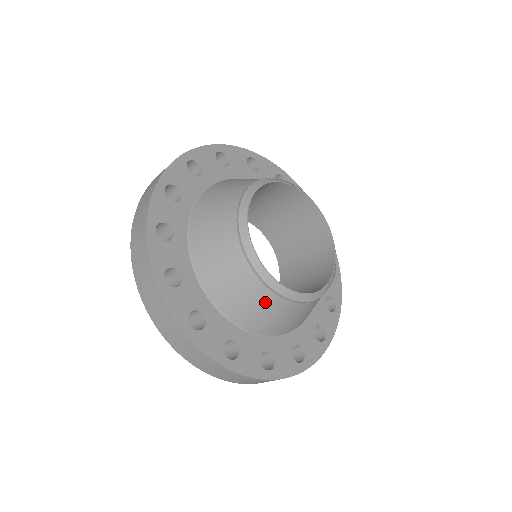
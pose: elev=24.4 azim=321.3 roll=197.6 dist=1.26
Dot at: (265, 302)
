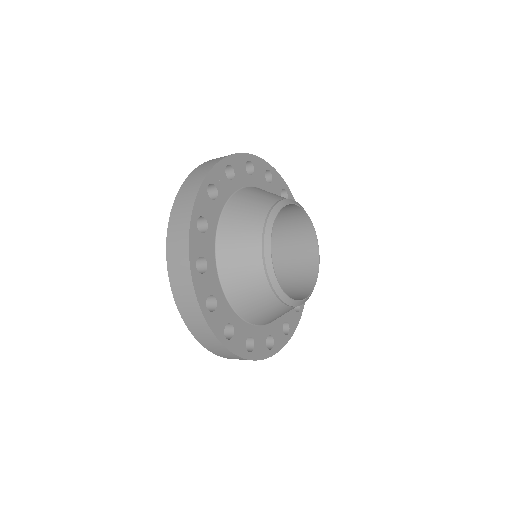
Dot at: (256, 282)
